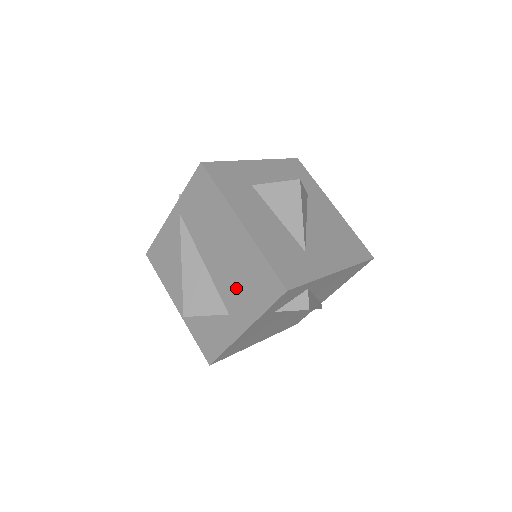
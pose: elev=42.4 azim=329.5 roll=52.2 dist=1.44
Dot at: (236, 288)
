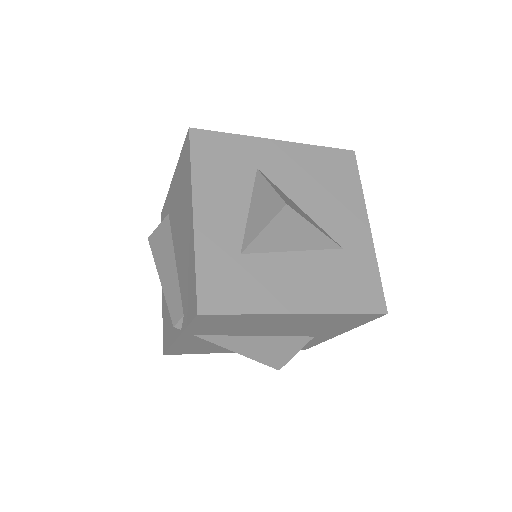
Dot at: (316, 330)
